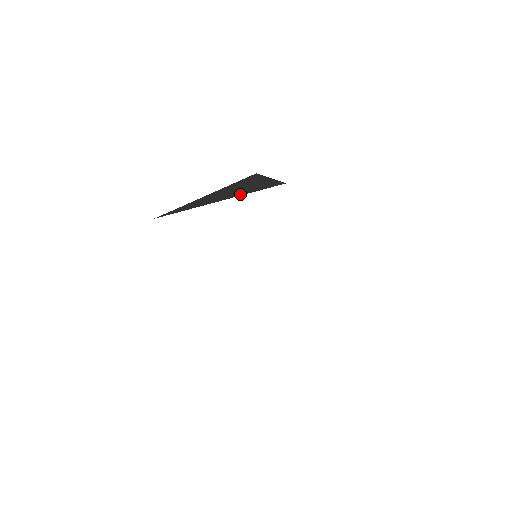
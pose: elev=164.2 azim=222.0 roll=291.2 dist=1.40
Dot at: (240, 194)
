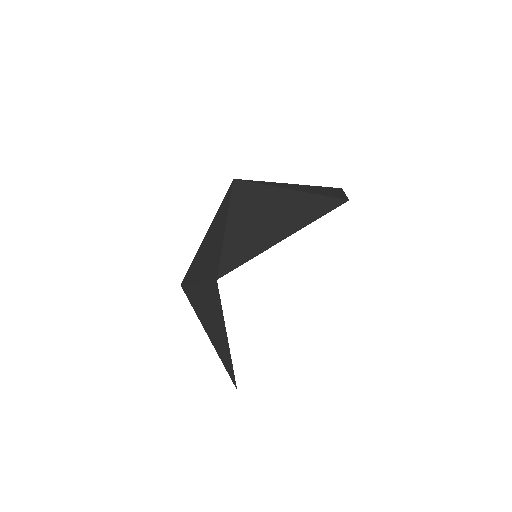
Dot at: (303, 223)
